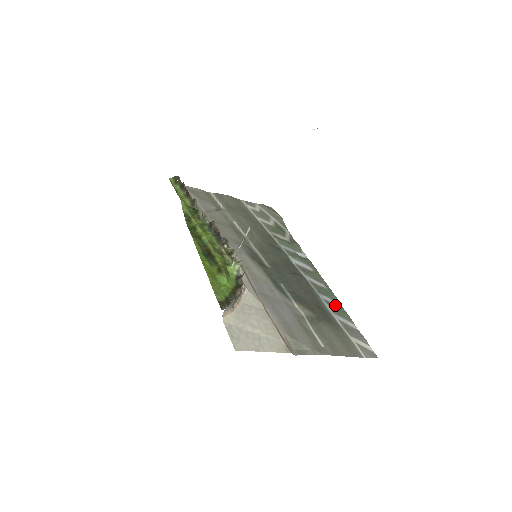
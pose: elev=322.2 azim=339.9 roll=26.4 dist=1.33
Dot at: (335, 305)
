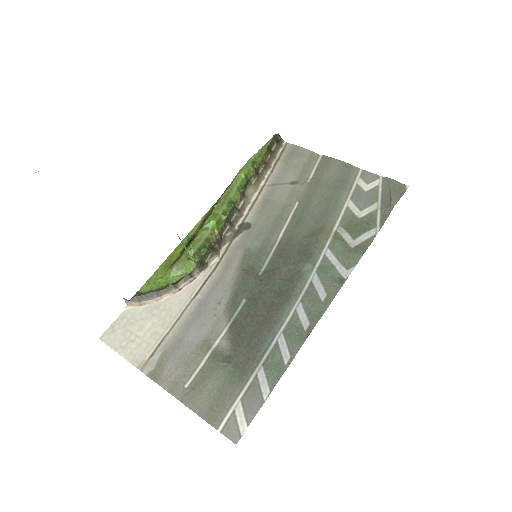
Dot at: (281, 356)
